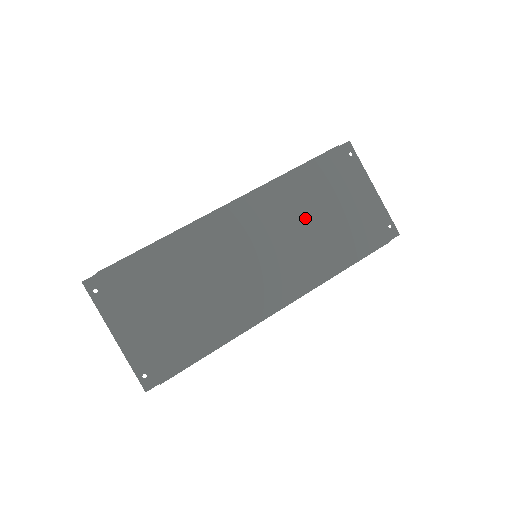
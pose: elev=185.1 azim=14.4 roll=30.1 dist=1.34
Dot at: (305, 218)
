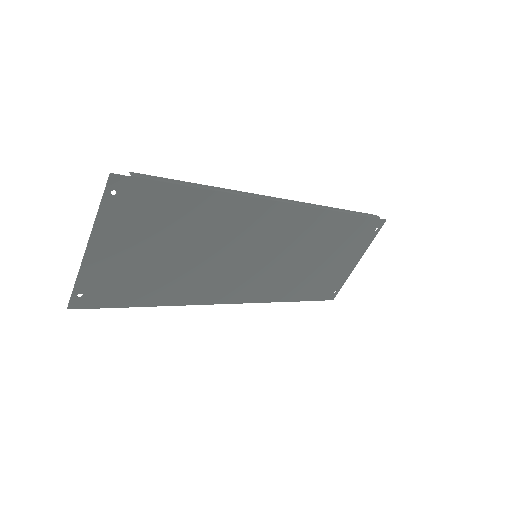
Dot at: (310, 252)
